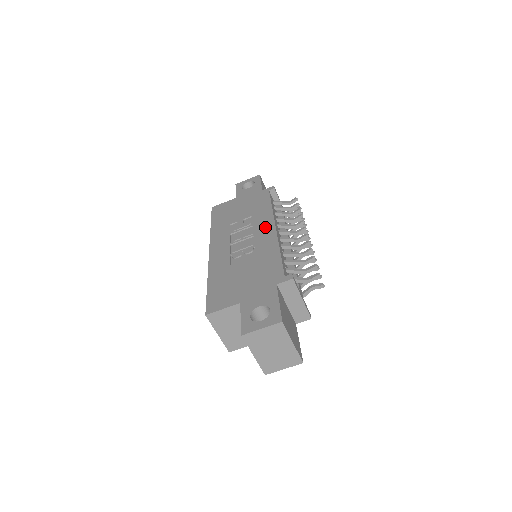
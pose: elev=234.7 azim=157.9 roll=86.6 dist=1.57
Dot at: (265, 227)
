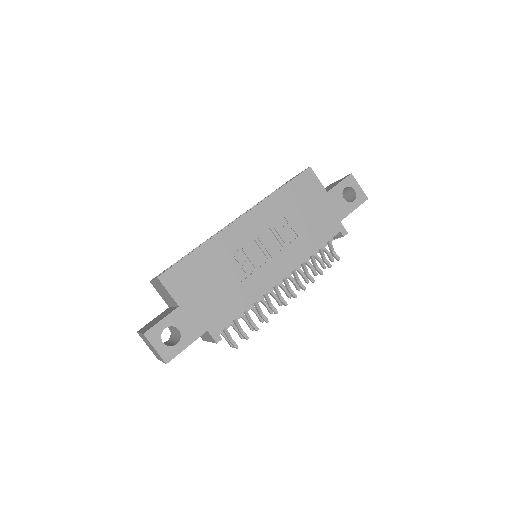
Dot at: (282, 266)
